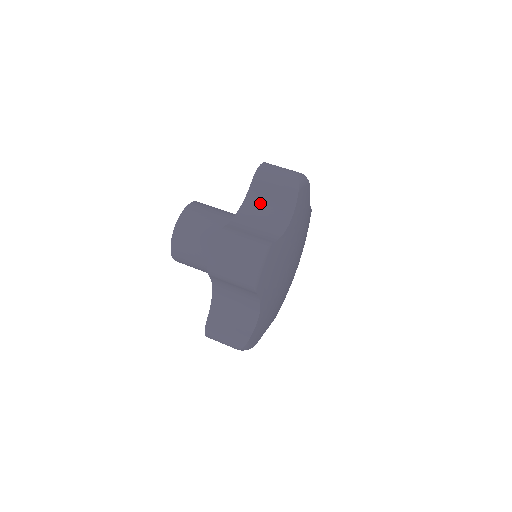
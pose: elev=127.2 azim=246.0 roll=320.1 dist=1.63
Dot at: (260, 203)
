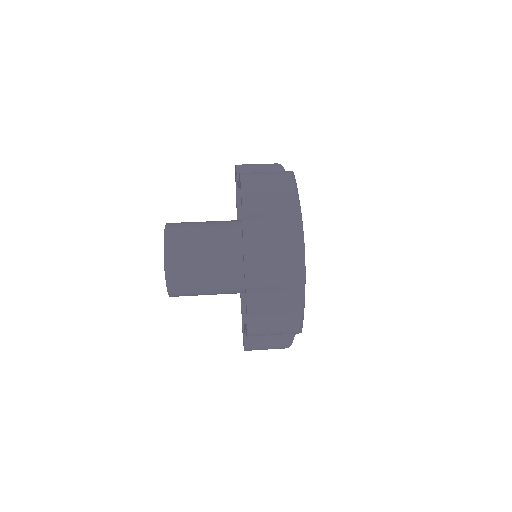
Dot at: occluded
